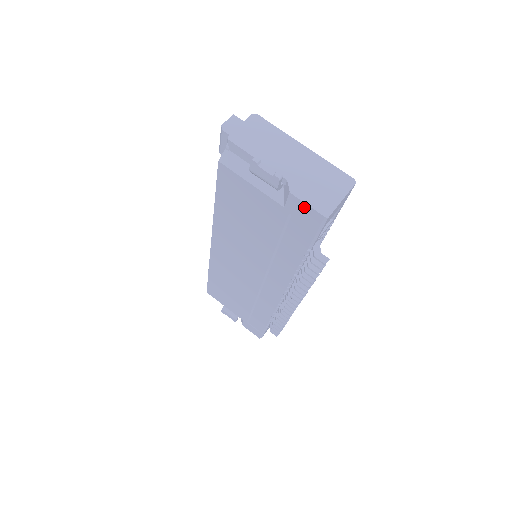
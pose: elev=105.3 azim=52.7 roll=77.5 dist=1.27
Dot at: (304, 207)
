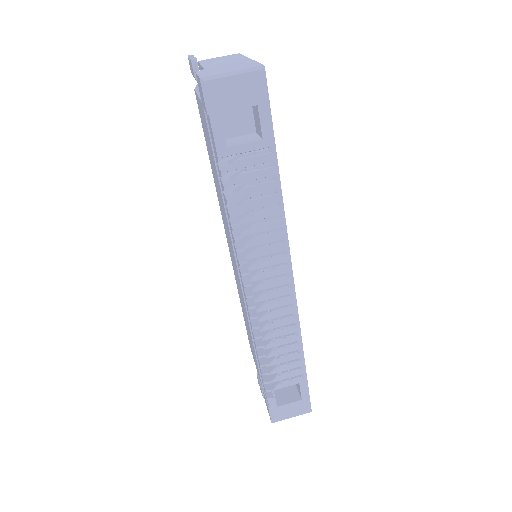
Dot at: (199, 82)
